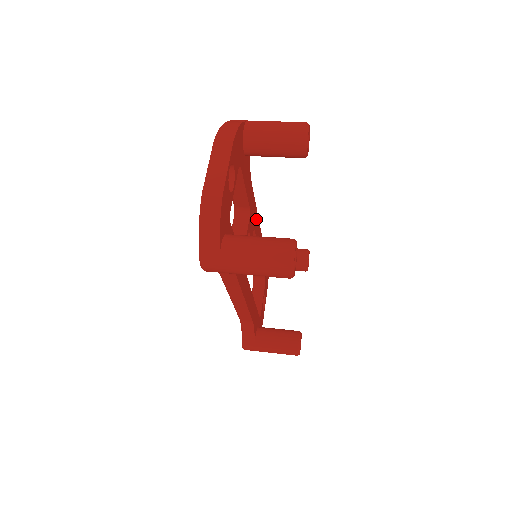
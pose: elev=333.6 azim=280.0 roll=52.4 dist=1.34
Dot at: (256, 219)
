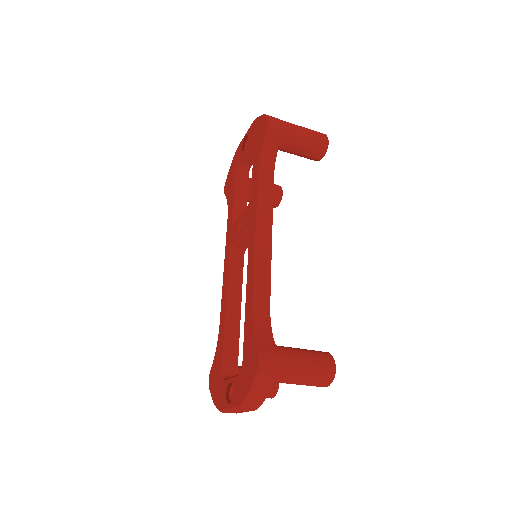
Dot at: occluded
